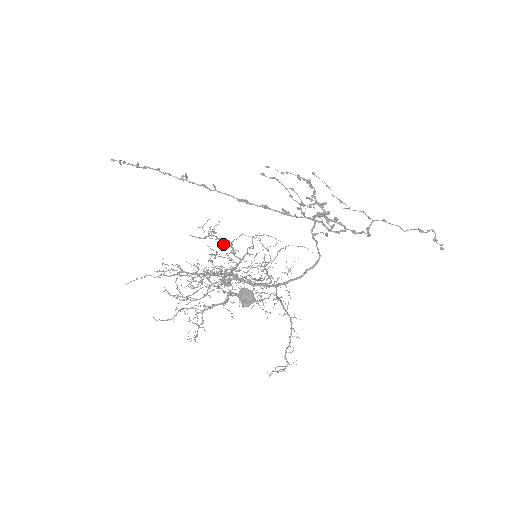
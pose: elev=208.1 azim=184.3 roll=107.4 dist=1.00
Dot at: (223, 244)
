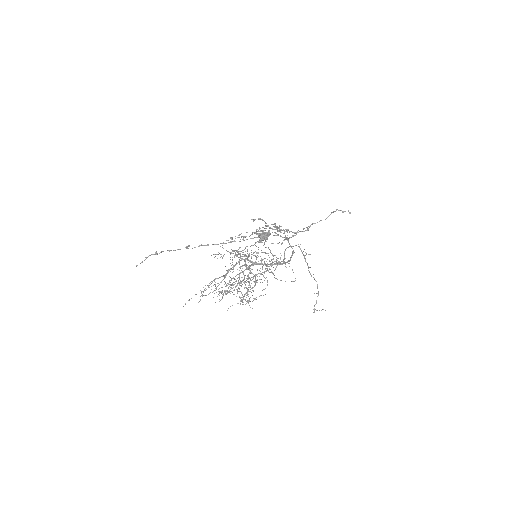
Dot at: (233, 250)
